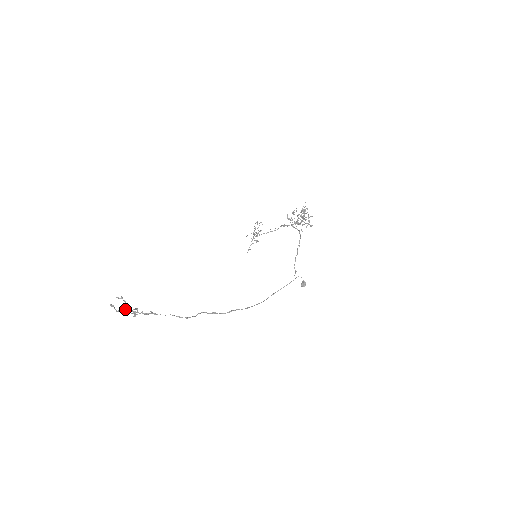
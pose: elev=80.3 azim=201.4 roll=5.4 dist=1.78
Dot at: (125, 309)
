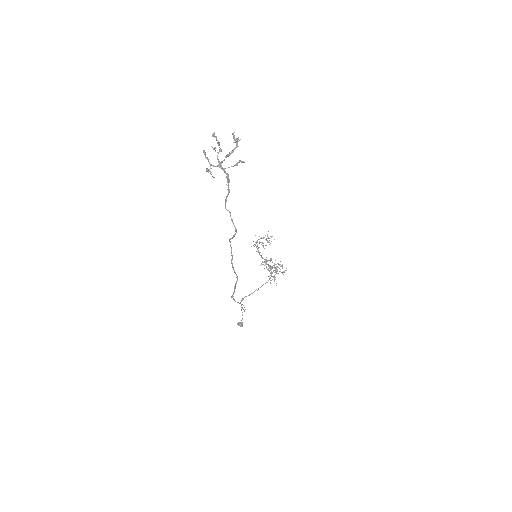
Dot at: (205, 155)
